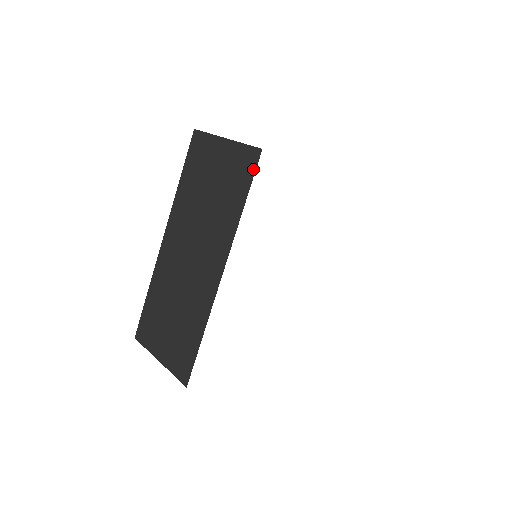
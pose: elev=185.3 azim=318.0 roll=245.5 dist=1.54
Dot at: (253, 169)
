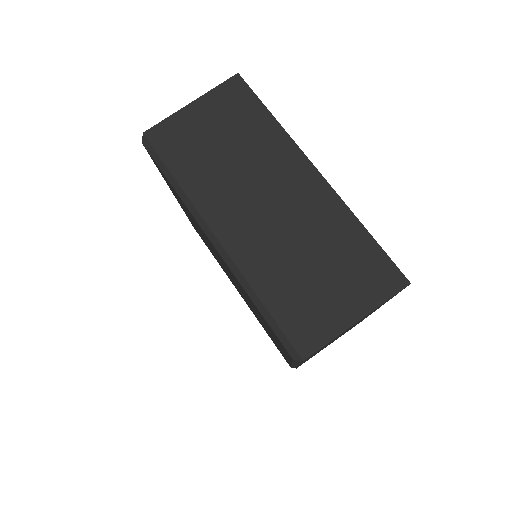
Dot at: (247, 89)
